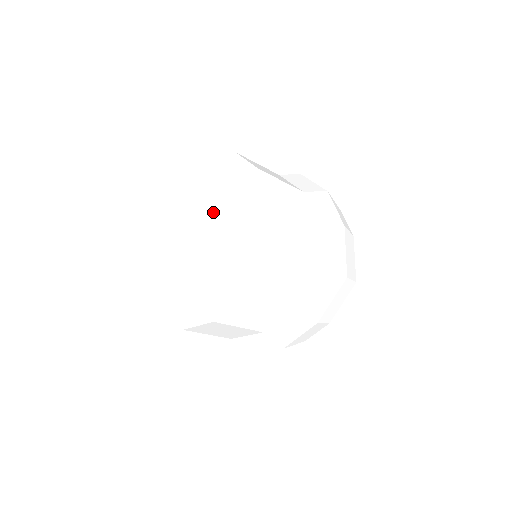
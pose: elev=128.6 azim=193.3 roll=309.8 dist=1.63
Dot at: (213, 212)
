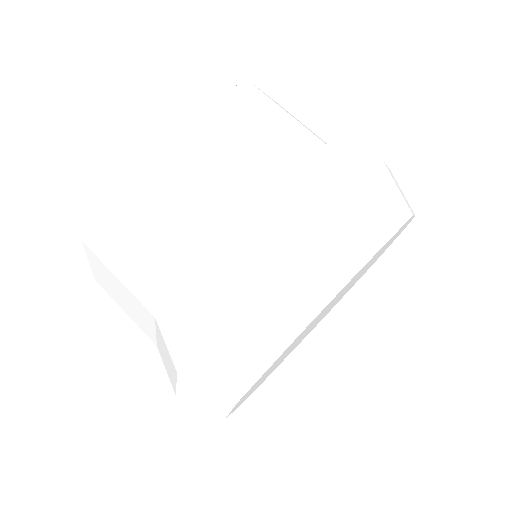
Dot at: occluded
